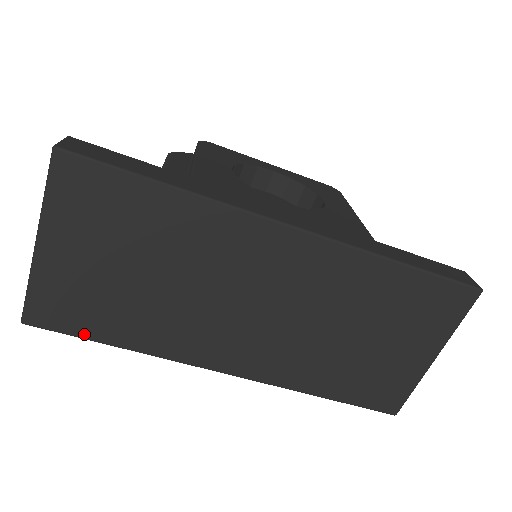
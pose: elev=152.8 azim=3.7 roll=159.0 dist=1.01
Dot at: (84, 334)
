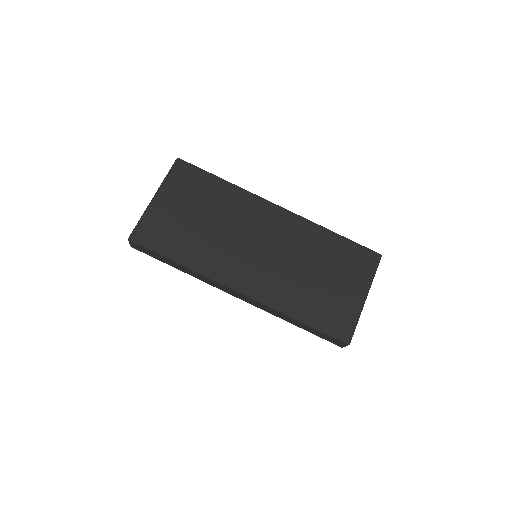
Dot at: (161, 251)
